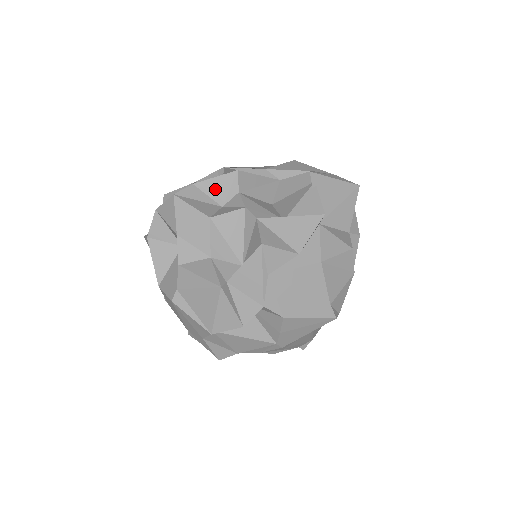
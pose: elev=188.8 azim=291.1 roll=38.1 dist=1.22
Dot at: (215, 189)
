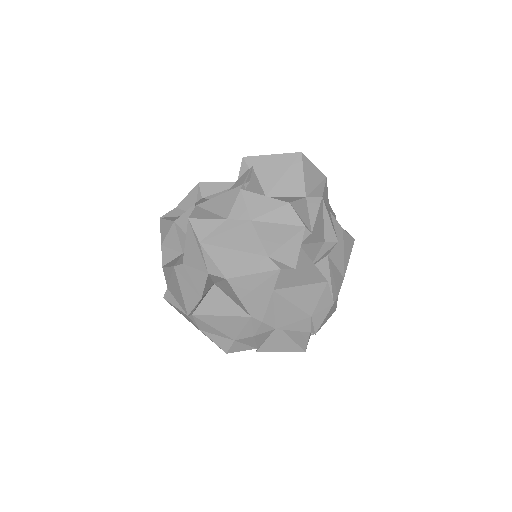
Dot at: (189, 204)
